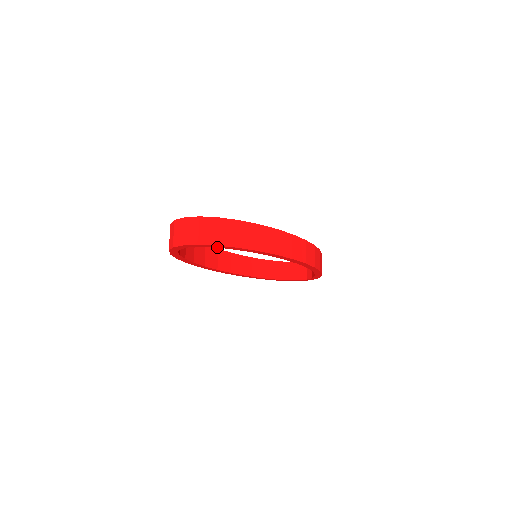
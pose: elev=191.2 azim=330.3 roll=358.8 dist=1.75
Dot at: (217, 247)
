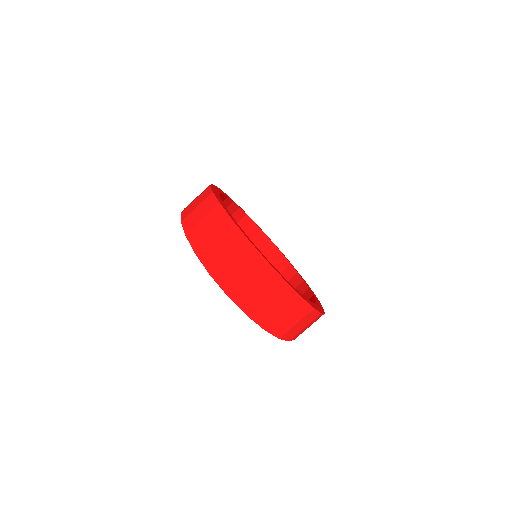
Dot at: occluded
